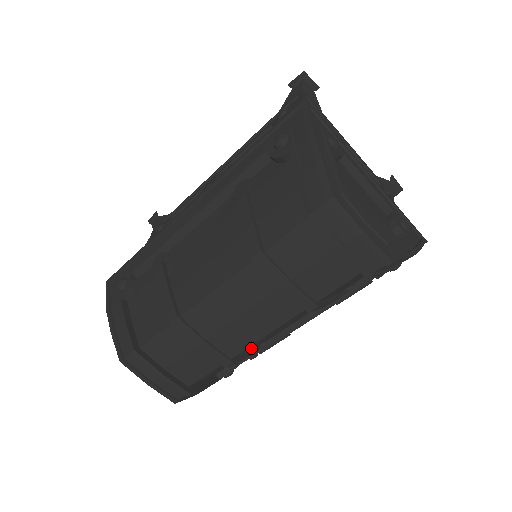
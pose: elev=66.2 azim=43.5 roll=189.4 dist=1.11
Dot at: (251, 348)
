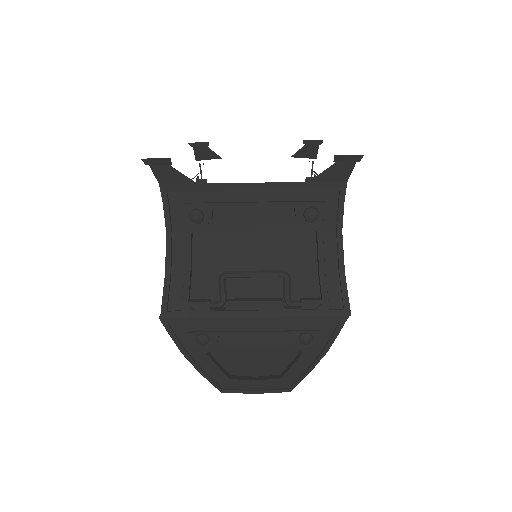
Dot at: occluded
